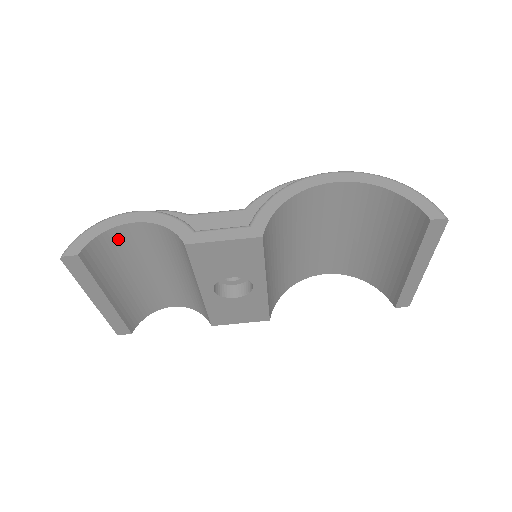
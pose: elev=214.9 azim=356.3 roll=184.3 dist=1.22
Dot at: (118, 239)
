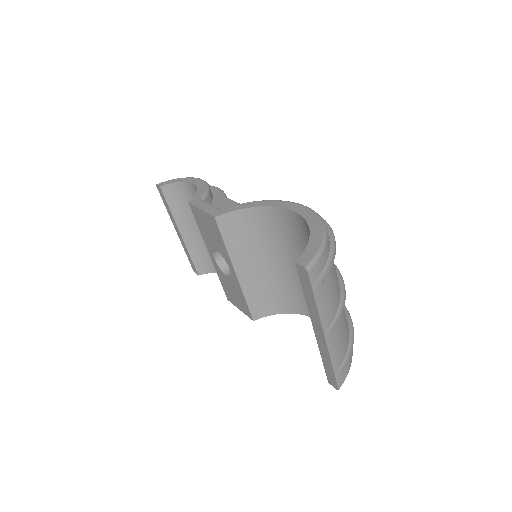
Dot at: (189, 193)
